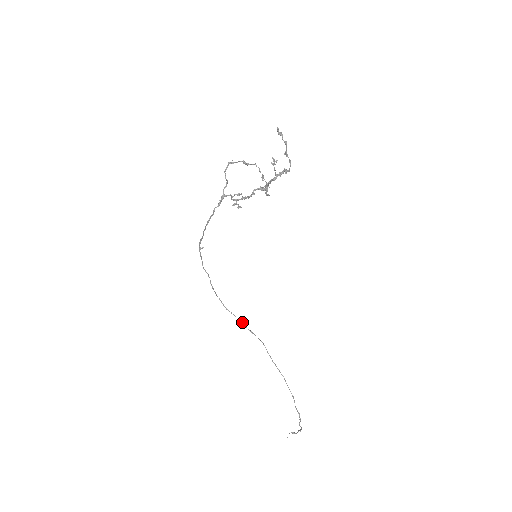
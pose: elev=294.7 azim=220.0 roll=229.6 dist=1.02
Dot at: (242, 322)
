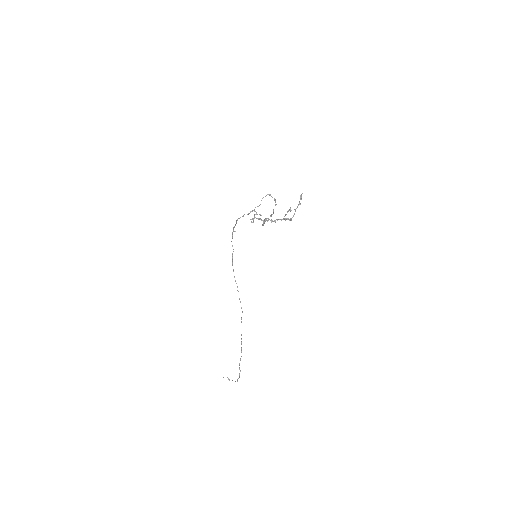
Dot at: occluded
